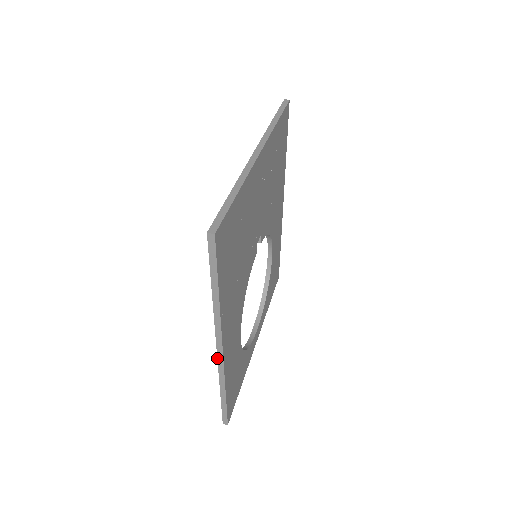
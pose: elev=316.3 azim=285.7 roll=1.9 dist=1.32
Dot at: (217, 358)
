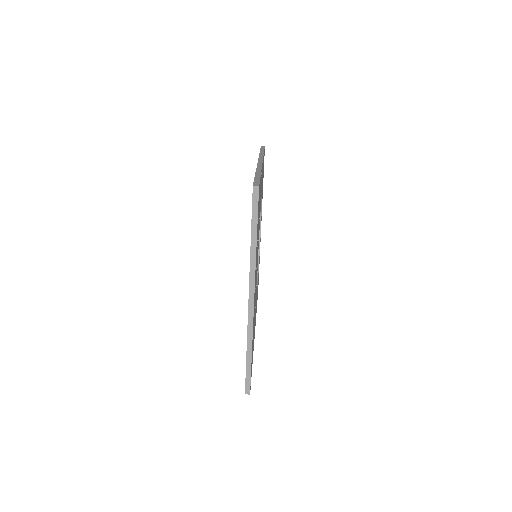
Dot at: occluded
